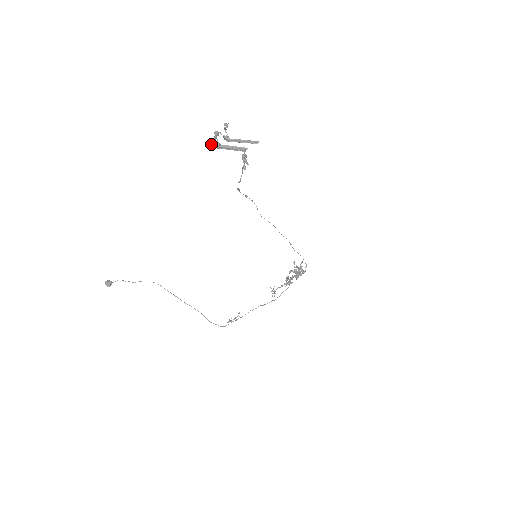
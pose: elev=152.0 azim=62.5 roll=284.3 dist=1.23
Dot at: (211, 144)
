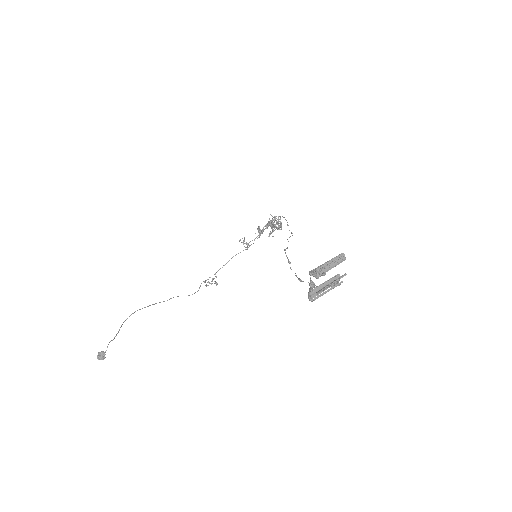
Dot at: occluded
